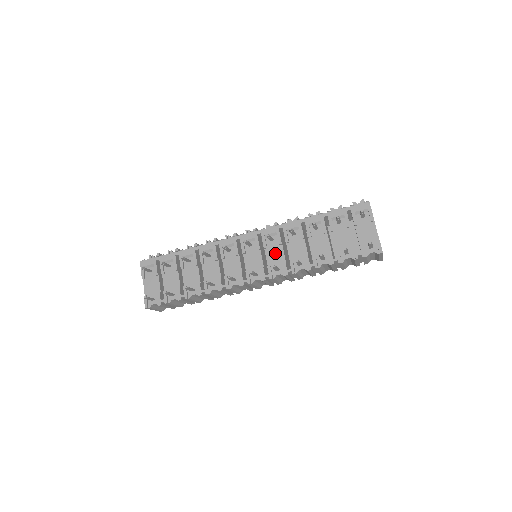
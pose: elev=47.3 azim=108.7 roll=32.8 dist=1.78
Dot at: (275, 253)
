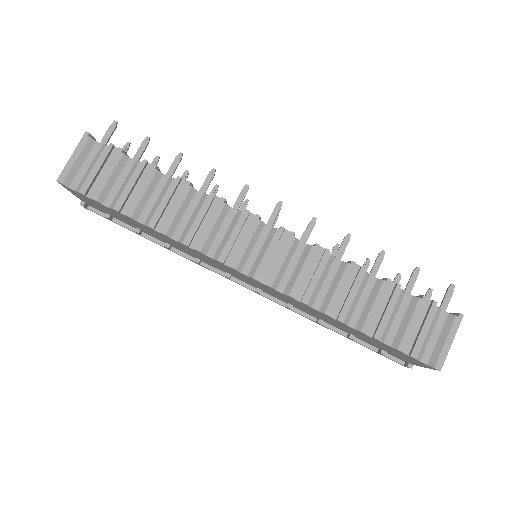
Dot at: occluded
